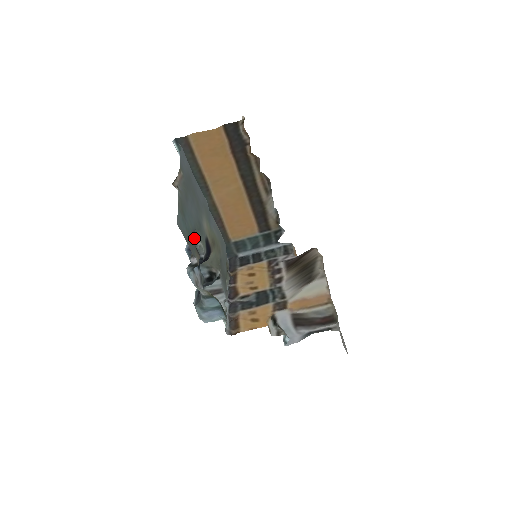
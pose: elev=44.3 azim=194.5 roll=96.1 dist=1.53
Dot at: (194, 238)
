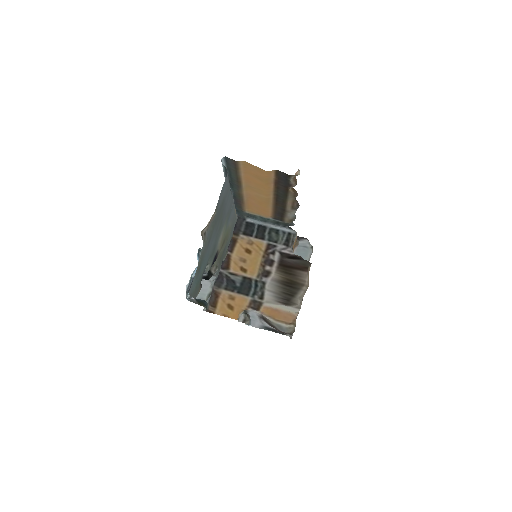
Dot at: occluded
